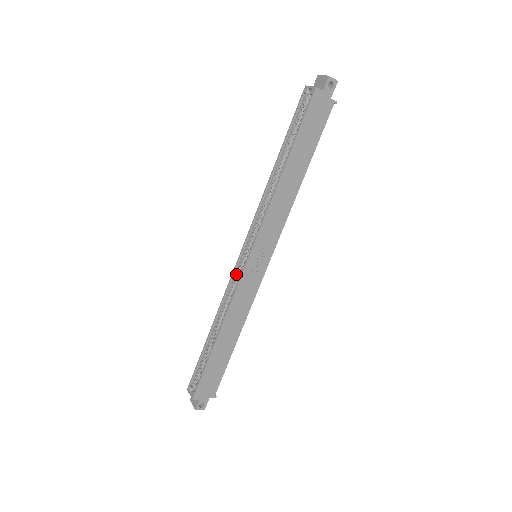
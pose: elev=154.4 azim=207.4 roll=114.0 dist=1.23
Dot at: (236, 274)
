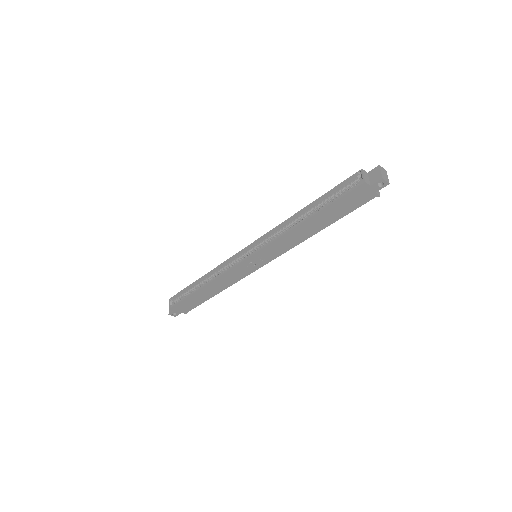
Dot at: (235, 258)
